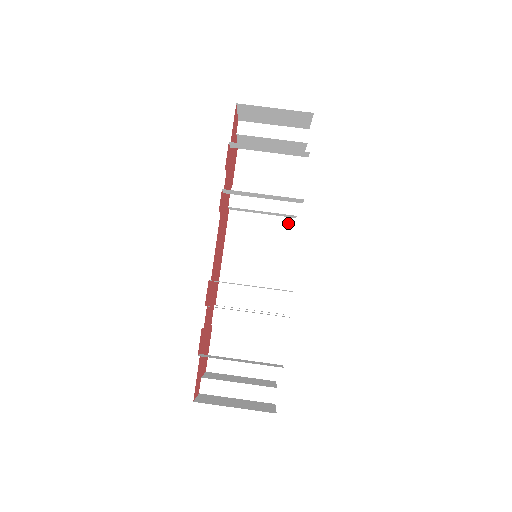
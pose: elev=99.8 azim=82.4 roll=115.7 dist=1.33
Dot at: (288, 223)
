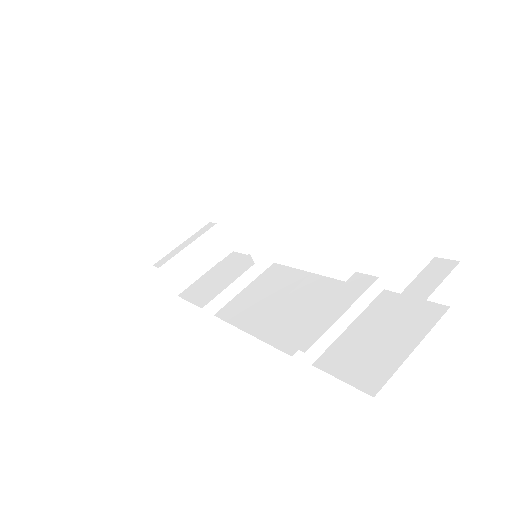
Dot at: (272, 269)
